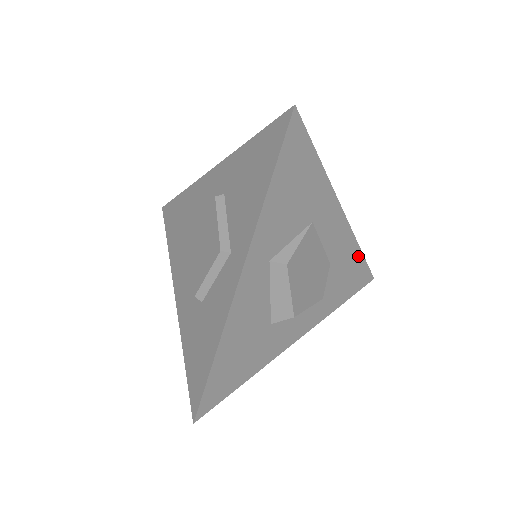
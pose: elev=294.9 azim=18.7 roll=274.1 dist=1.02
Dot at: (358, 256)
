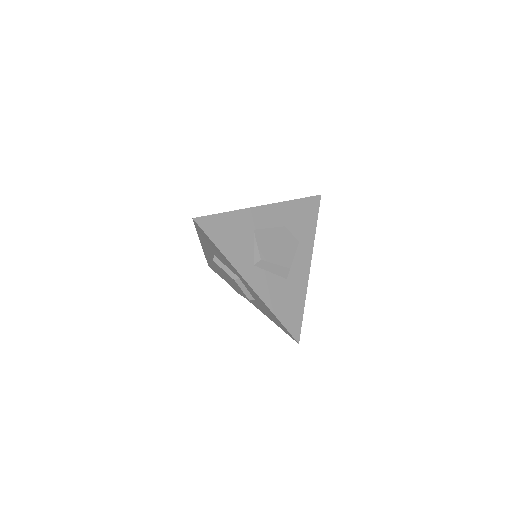
Dot at: (297, 203)
